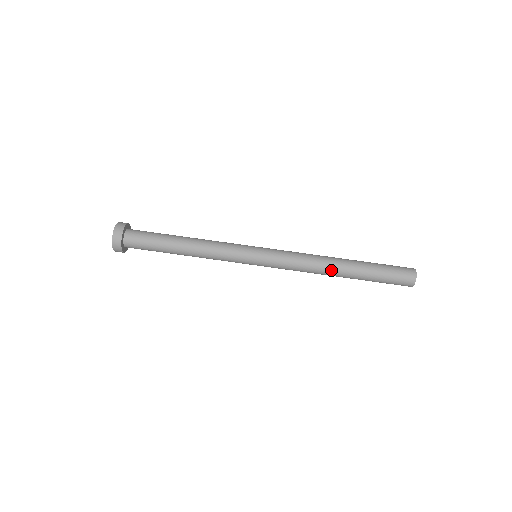
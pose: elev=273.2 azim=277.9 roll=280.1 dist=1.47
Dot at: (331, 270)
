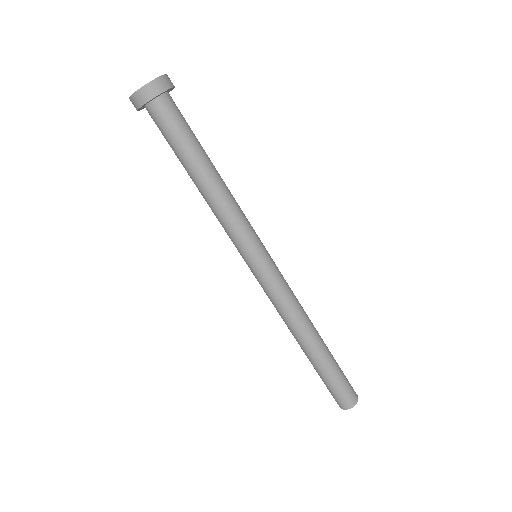
Dot at: (294, 337)
